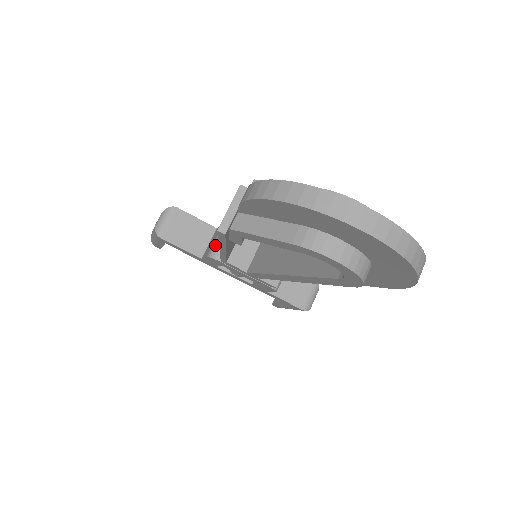
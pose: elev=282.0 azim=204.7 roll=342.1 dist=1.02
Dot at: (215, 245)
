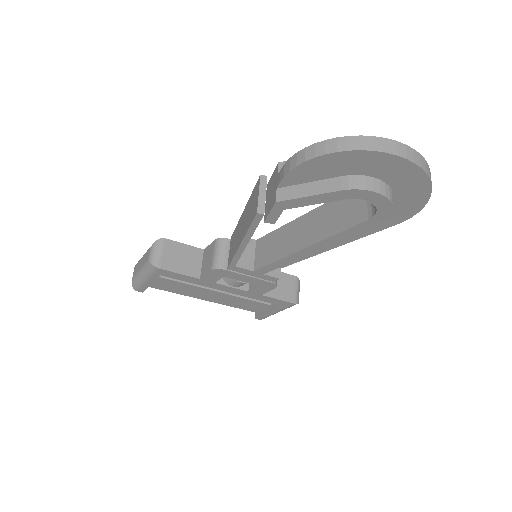
Dot at: (216, 258)
